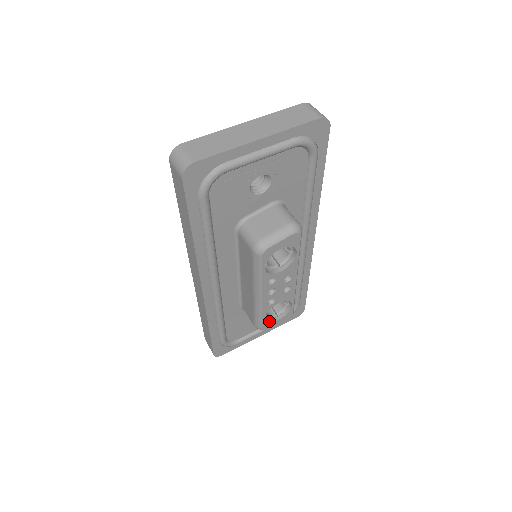
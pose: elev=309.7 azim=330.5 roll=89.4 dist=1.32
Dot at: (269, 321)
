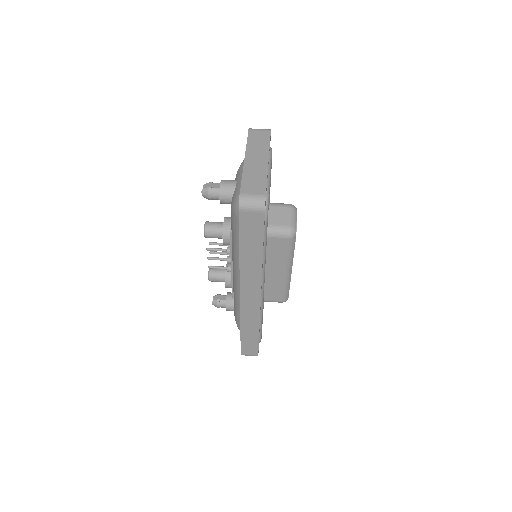
Dot at: occluded
